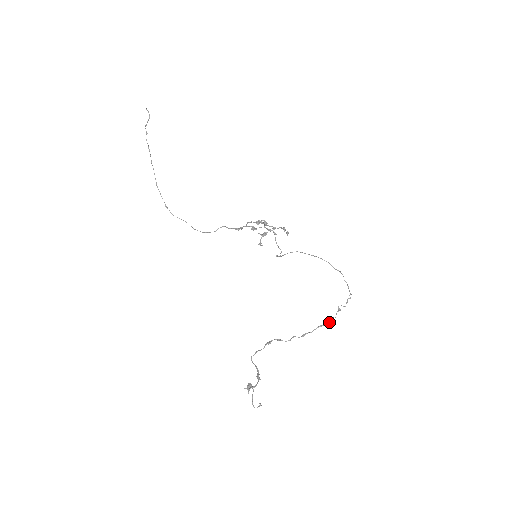
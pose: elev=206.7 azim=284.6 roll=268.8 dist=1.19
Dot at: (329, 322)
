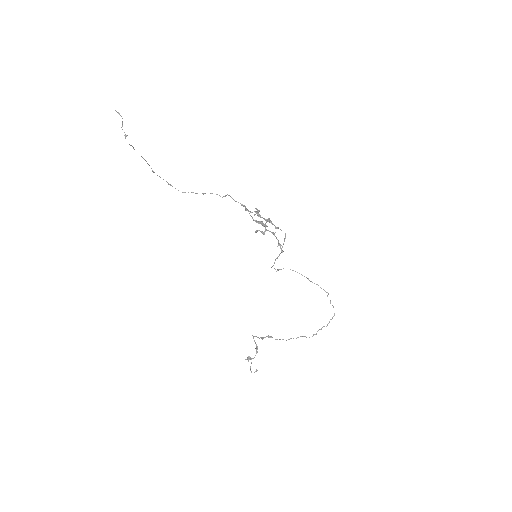
Dot at: occluded
